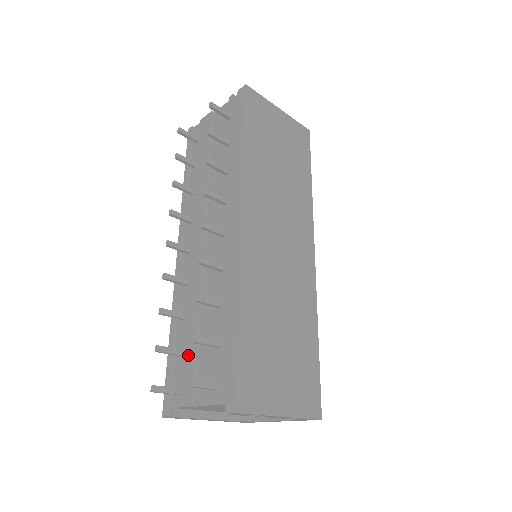
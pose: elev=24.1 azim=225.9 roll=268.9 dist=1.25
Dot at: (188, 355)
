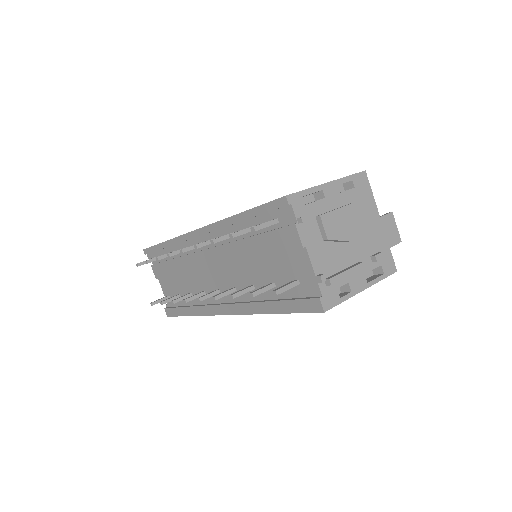
Dot at: (166, 269)
